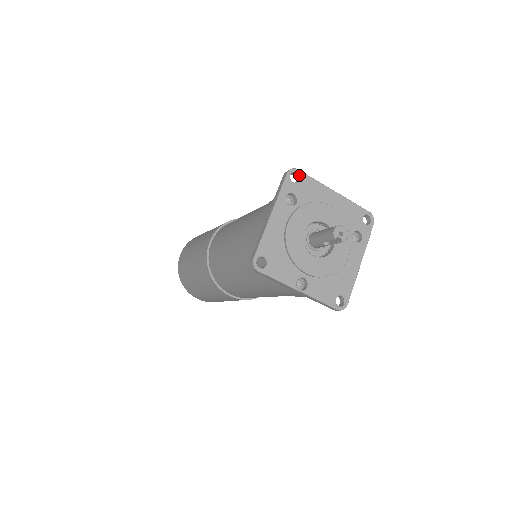
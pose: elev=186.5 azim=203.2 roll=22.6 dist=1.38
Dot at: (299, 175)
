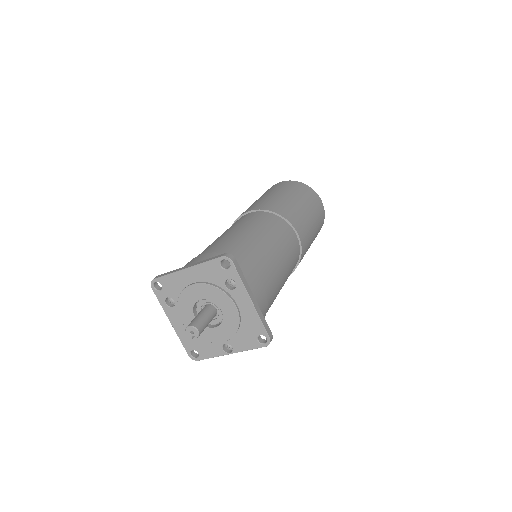
Dot at: occluded
